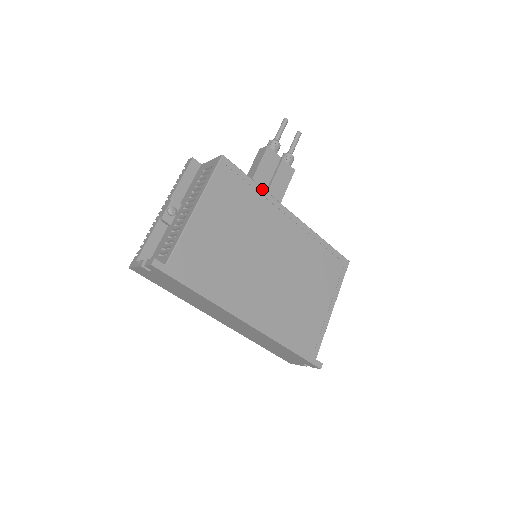
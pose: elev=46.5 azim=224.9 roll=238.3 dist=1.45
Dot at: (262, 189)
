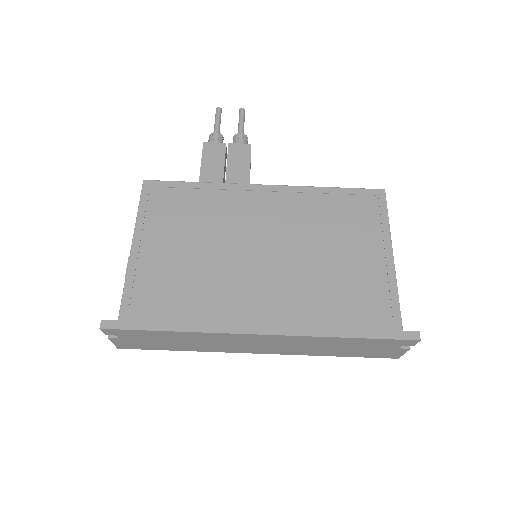
Dot at: (209, 184)
